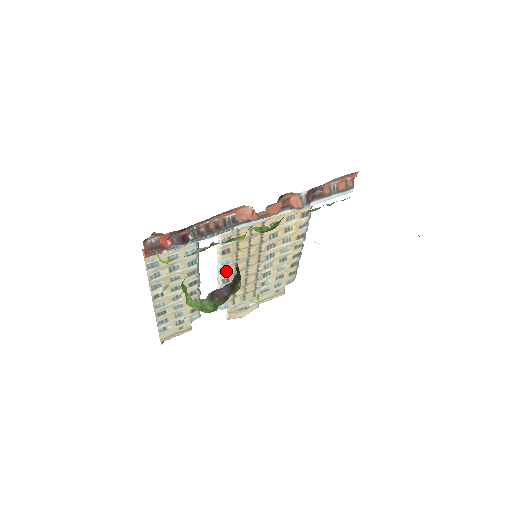
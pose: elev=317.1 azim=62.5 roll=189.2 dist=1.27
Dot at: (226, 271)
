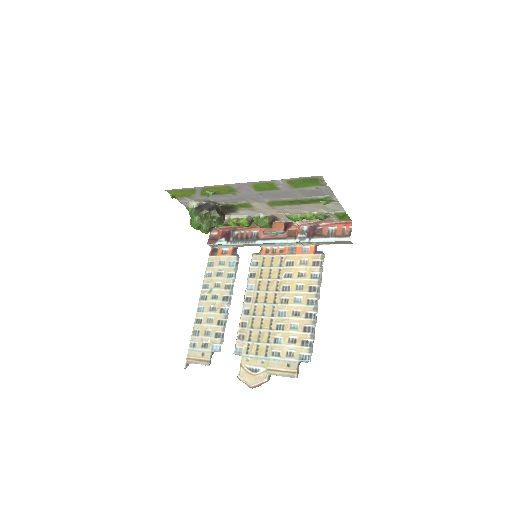
Dot at: (249, 299)
